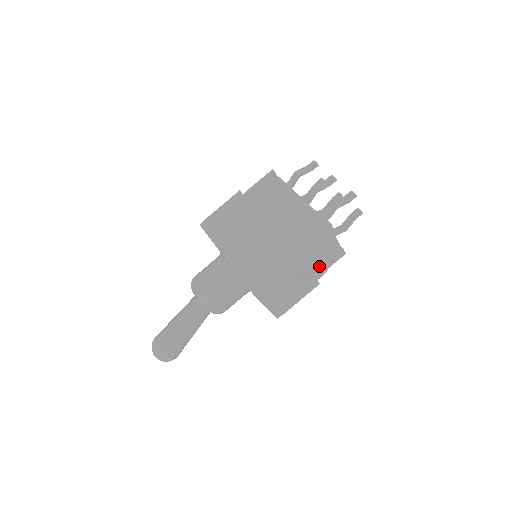
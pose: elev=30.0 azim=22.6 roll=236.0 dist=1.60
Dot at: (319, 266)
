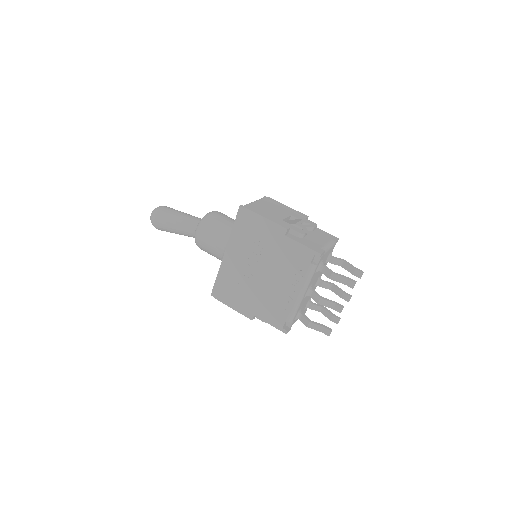
Dot at: occluded
